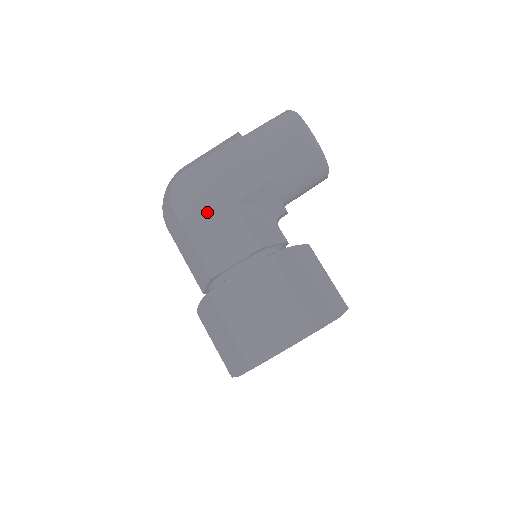
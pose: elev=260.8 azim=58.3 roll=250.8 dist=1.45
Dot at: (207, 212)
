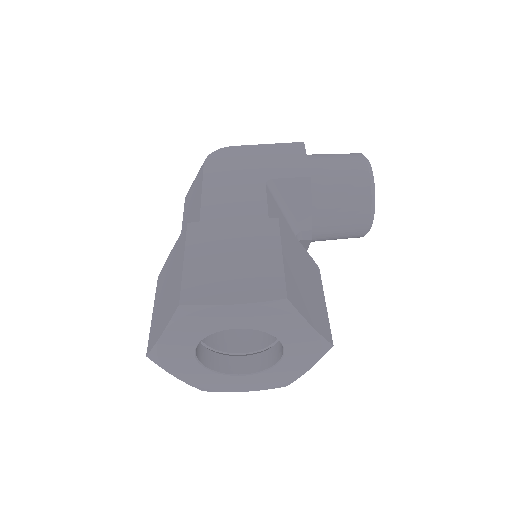
Dot at: (234, 177)
